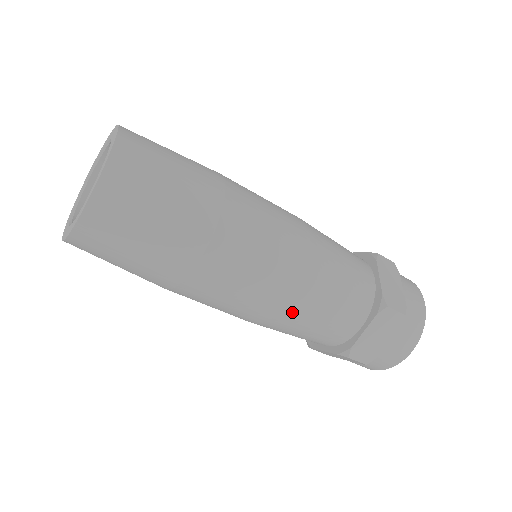
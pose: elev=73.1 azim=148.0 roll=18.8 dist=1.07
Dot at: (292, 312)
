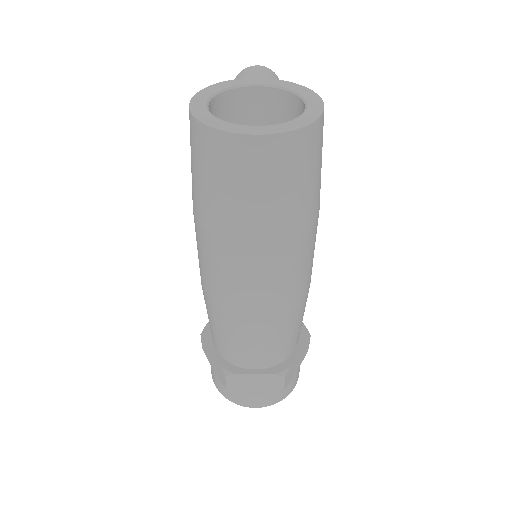
Dot at: (243, 324)
